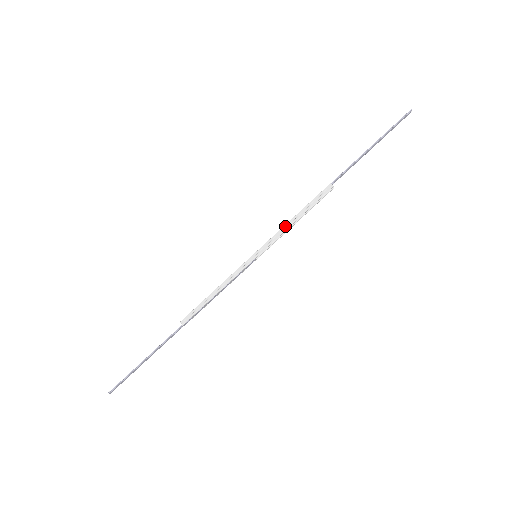
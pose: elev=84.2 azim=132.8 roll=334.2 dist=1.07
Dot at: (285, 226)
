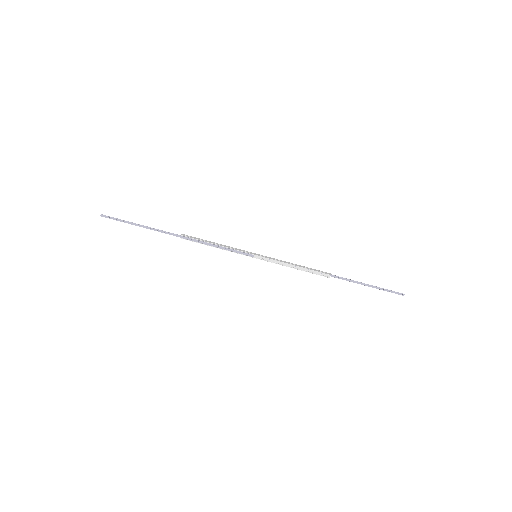
Dot at: (287, 262)
